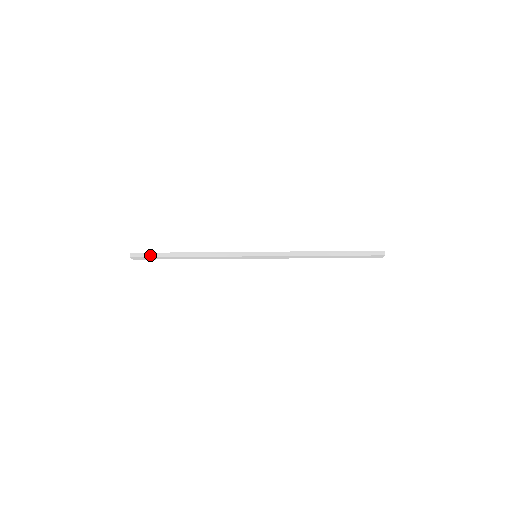
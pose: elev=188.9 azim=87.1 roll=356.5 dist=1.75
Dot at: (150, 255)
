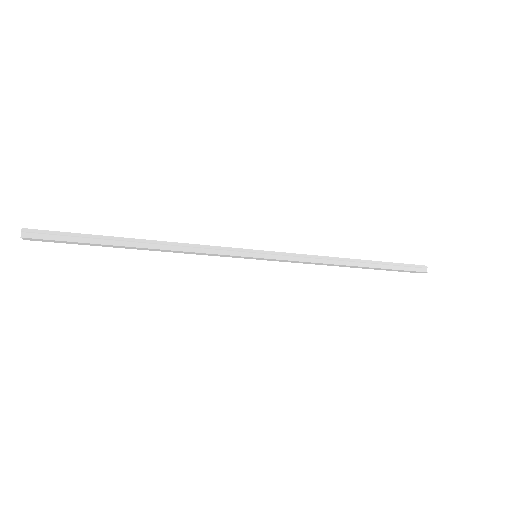
Dot at: (66, 237)
